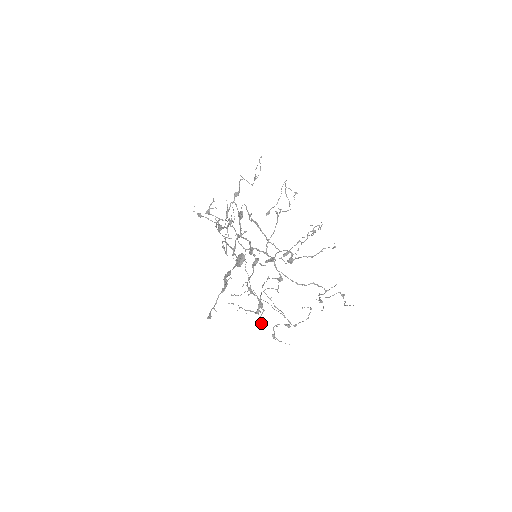
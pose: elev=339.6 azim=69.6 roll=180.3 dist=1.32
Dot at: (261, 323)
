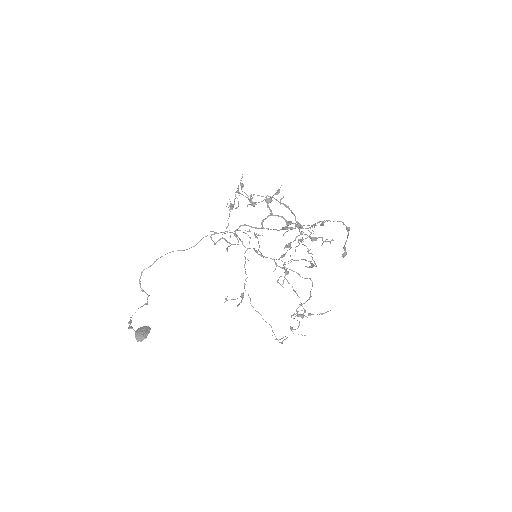
Dot at: (345, 249)
